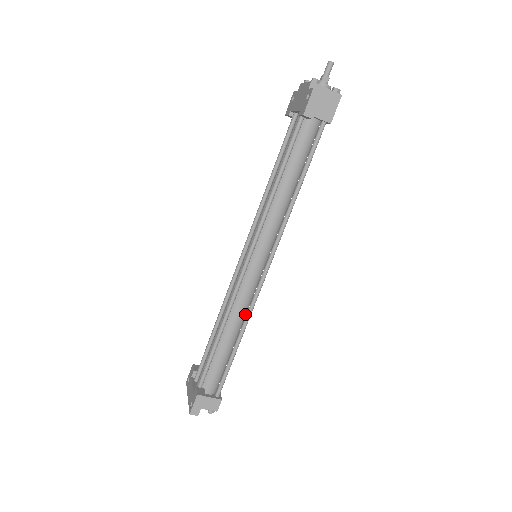
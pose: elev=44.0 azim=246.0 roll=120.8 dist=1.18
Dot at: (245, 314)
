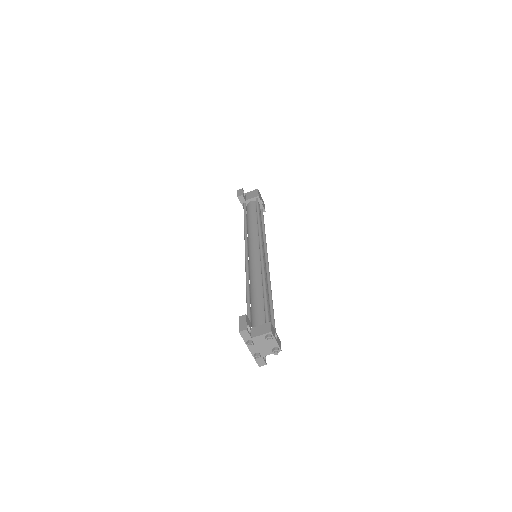
Dot at: occluded
